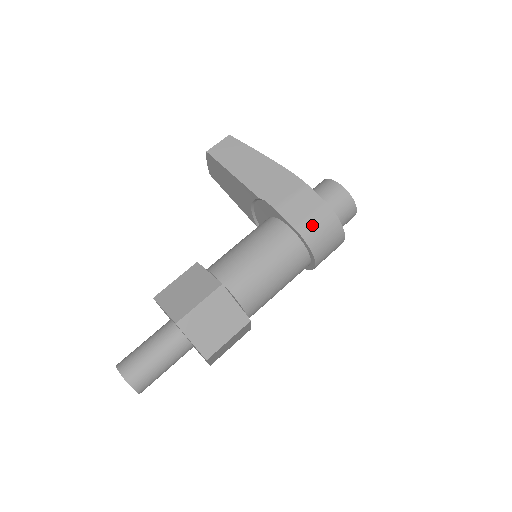
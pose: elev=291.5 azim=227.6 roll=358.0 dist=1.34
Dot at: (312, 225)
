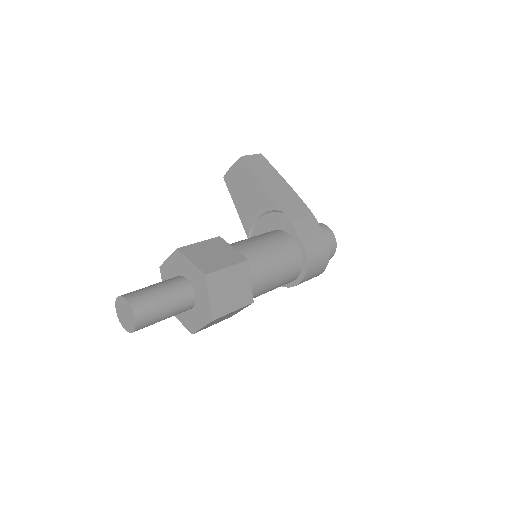
Dot at: (314, 248)
